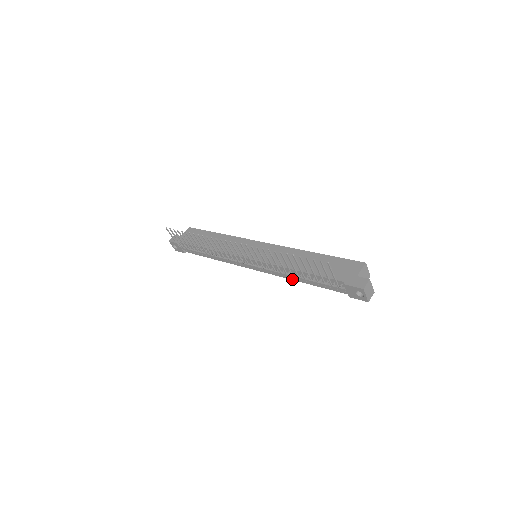
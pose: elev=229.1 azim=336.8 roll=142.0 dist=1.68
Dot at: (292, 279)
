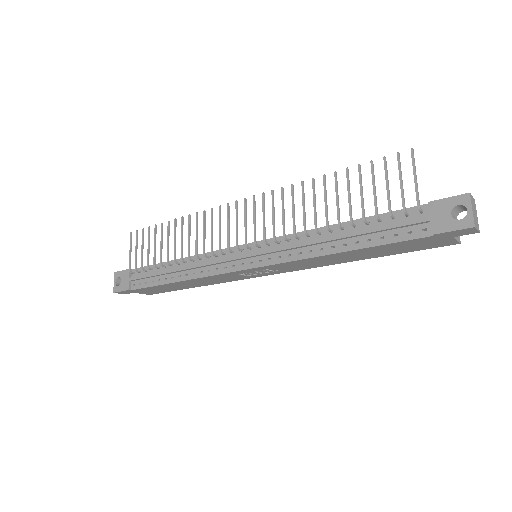
Dot at: (317, 255)
